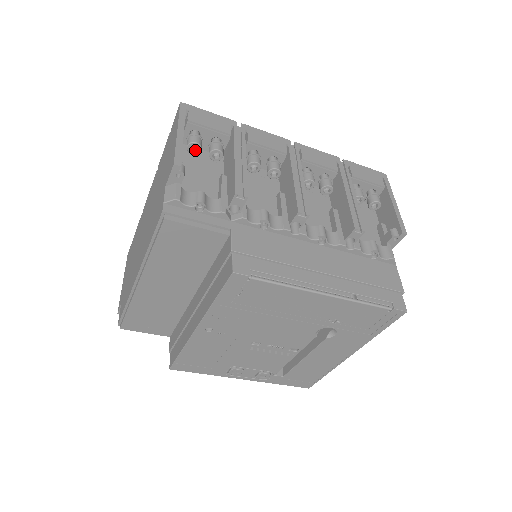
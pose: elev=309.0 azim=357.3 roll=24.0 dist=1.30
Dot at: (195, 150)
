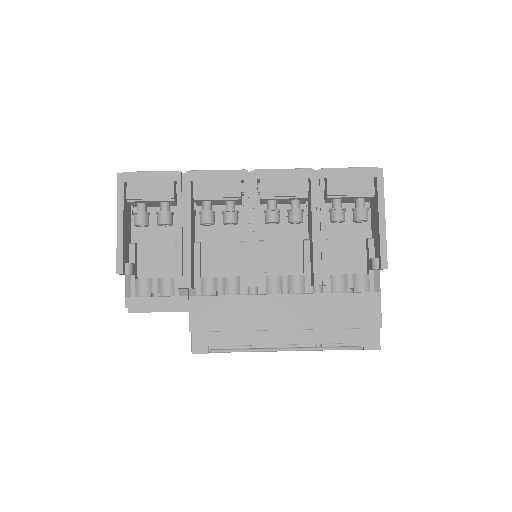
Dot at: occluded
